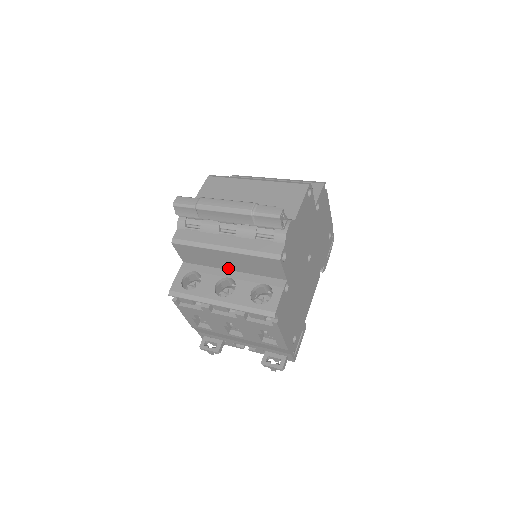
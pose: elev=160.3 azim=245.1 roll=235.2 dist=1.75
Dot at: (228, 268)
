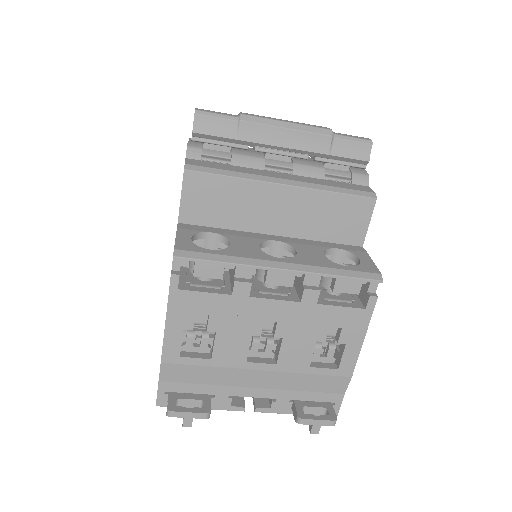
Dot at: (268, 229)
